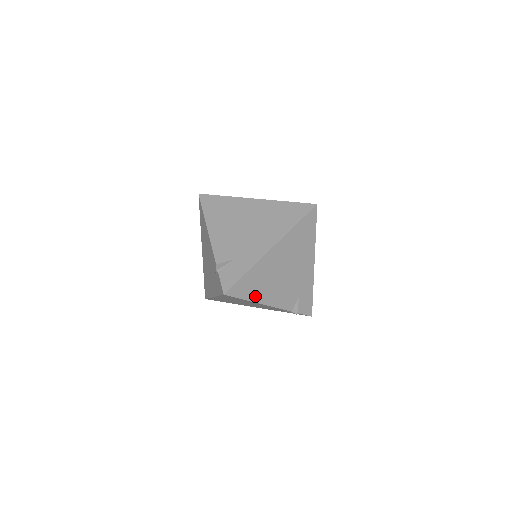
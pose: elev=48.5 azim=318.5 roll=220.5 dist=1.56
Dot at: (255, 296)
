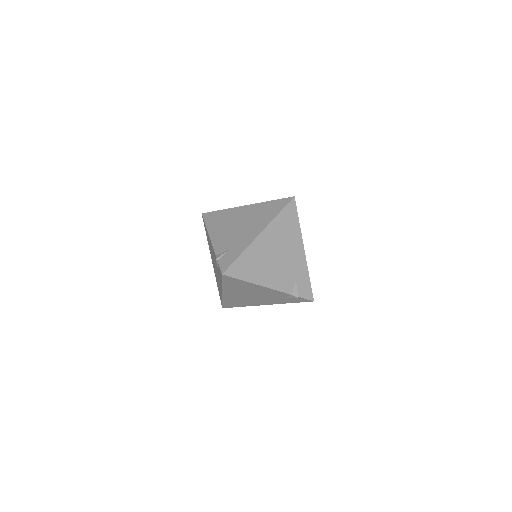
Dot at: (252, 278)
